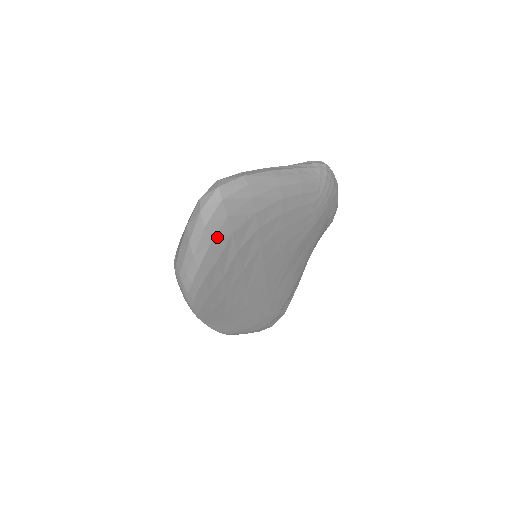
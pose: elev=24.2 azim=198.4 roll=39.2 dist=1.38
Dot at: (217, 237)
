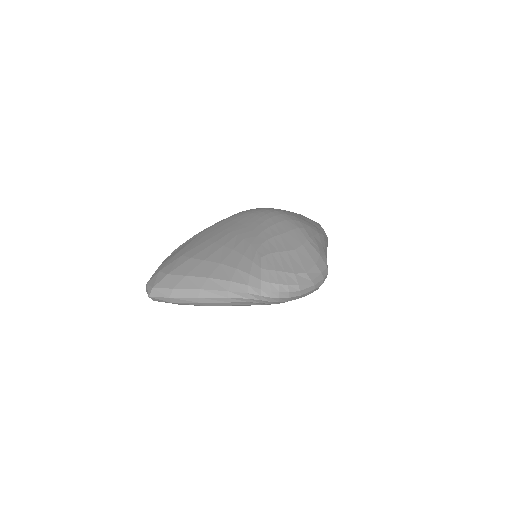
Dot at: occluded
